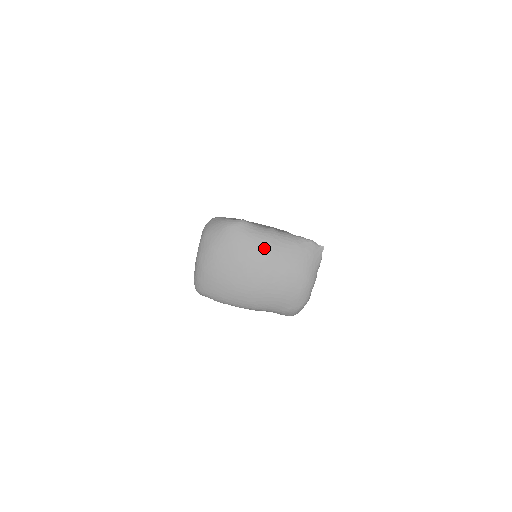
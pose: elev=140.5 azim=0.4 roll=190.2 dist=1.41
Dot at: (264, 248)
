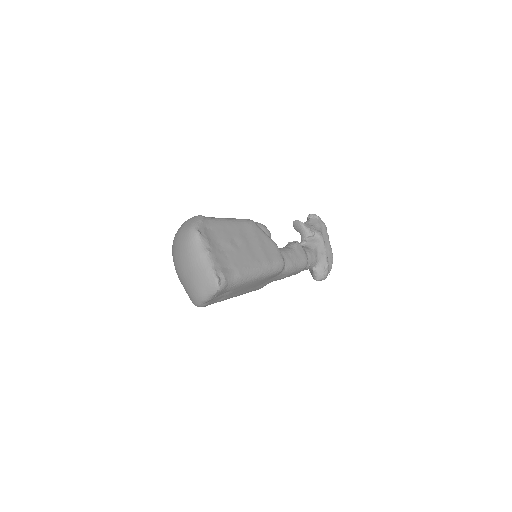
Dot at: (191, 257)
